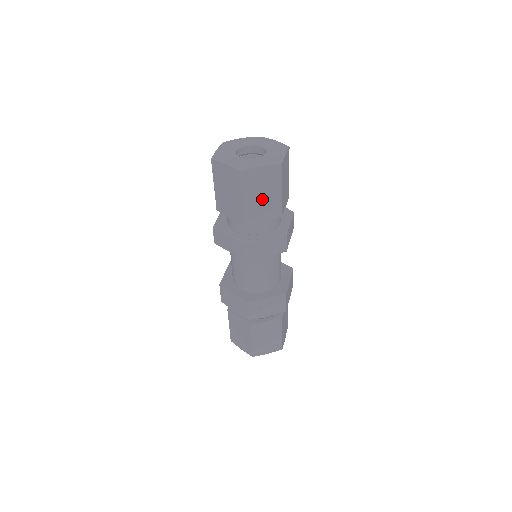
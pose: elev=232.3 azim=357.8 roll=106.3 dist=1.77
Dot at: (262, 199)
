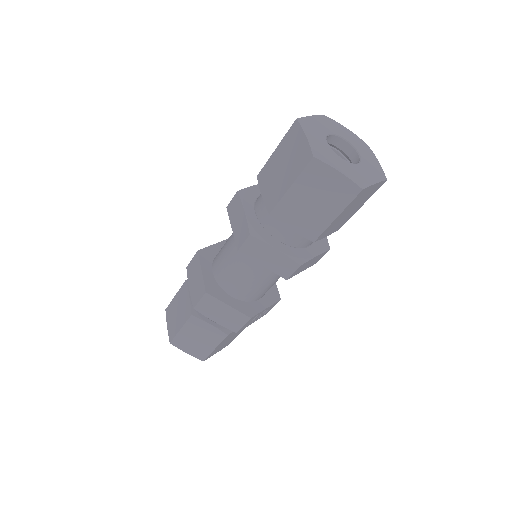
Dot at: (346, 215)
